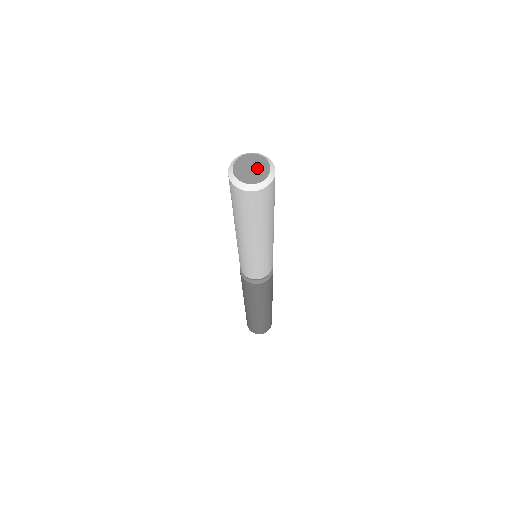
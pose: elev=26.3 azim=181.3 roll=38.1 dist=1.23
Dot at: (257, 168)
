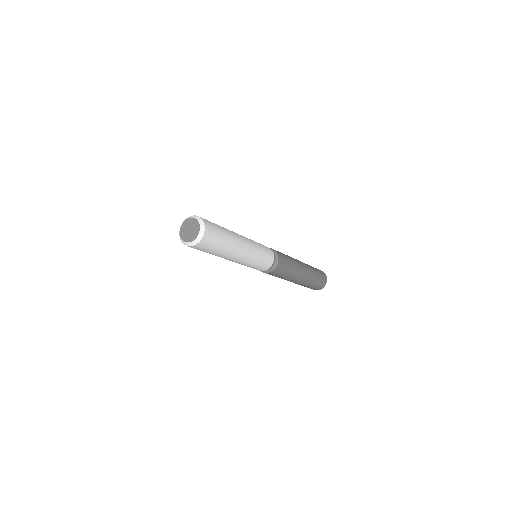
Dot at: (193, 230)
